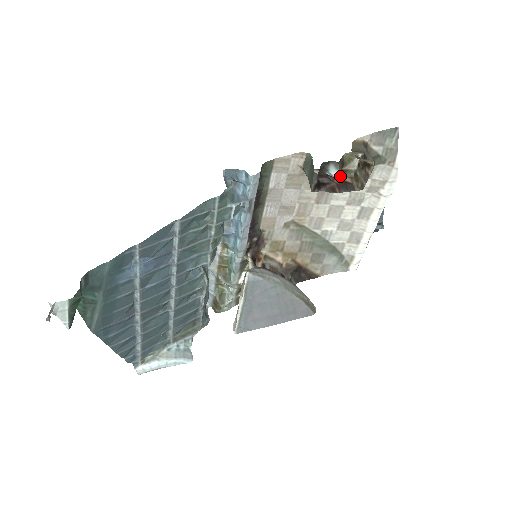
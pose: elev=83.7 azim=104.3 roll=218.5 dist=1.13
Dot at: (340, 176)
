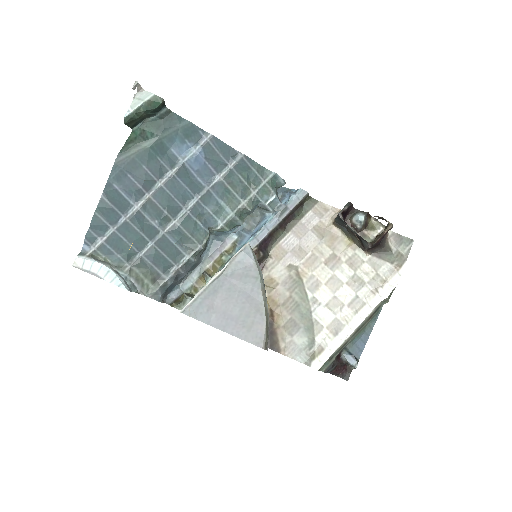
Dot at: (358, 239)
